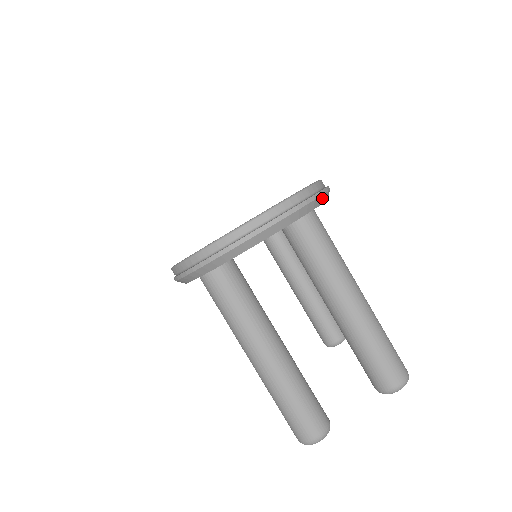
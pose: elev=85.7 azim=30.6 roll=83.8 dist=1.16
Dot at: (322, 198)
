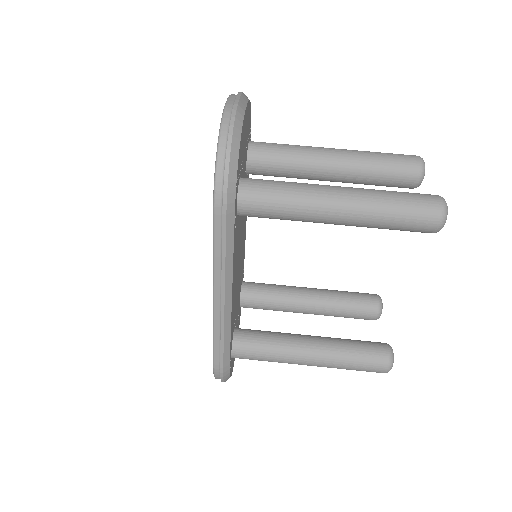
Dot at: occluded
